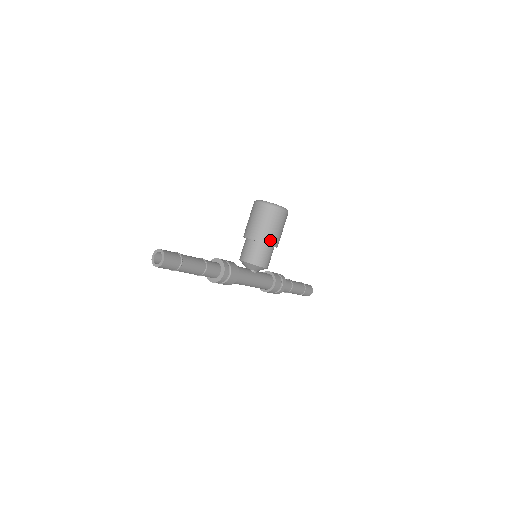
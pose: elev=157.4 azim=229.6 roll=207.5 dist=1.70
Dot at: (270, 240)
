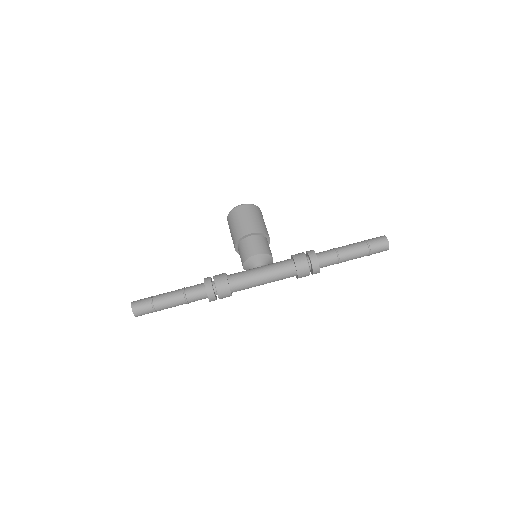
Dot at: (242, 233)
